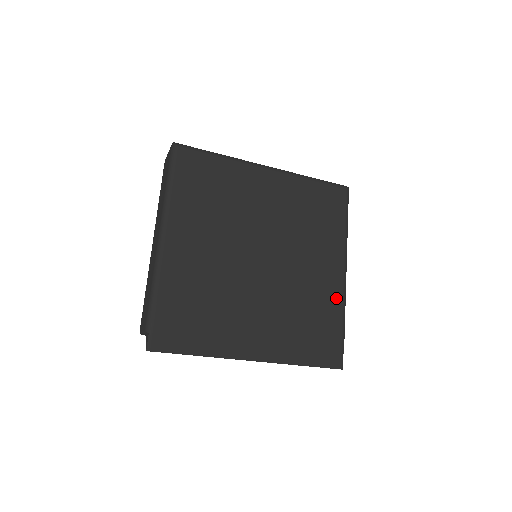
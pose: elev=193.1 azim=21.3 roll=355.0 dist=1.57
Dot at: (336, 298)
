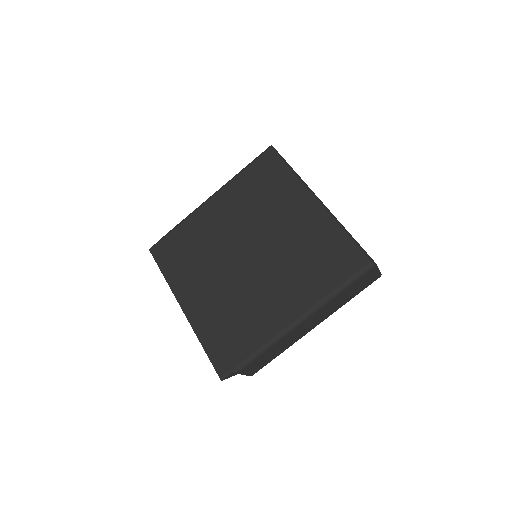
Dot at: (268, 331)
